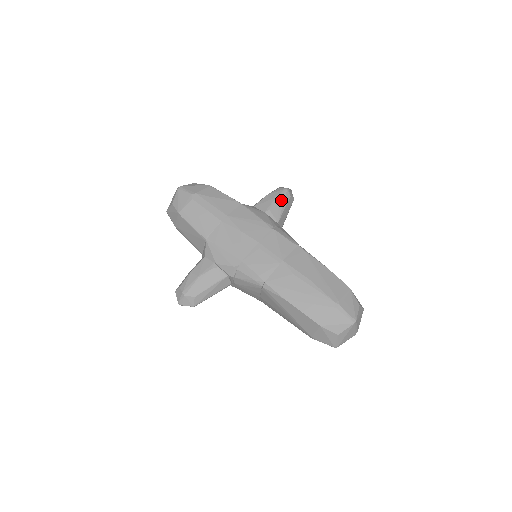
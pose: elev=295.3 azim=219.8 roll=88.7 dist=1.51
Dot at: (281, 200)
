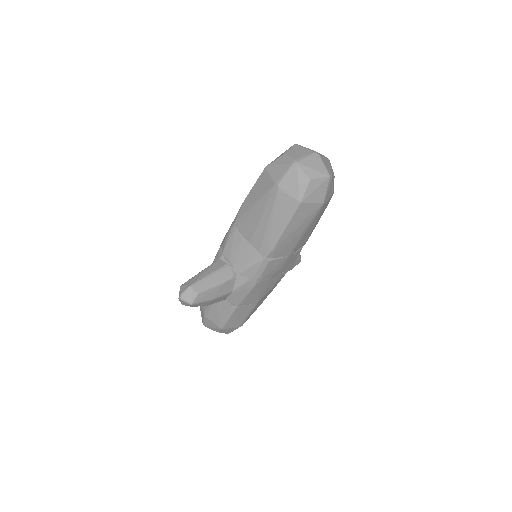
Dot at: occluded
